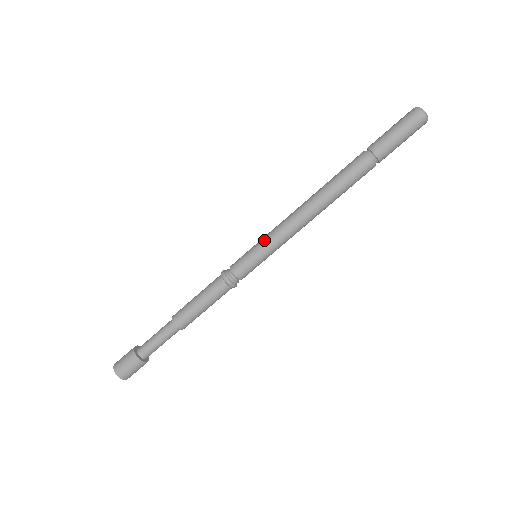
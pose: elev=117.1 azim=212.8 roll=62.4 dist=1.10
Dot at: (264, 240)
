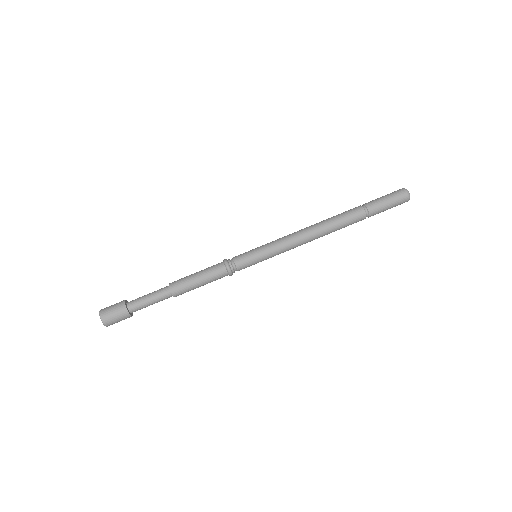
Dot at: (270, 249)
